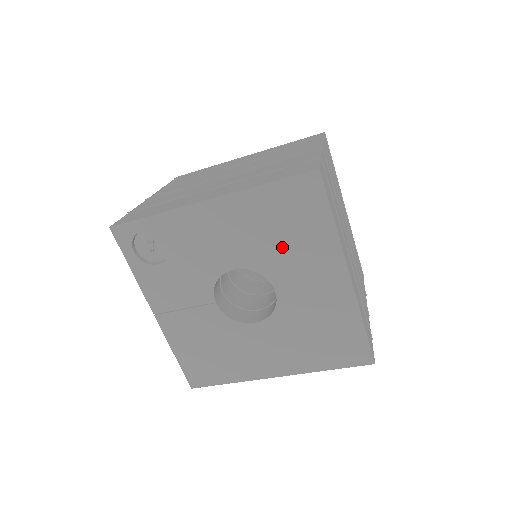
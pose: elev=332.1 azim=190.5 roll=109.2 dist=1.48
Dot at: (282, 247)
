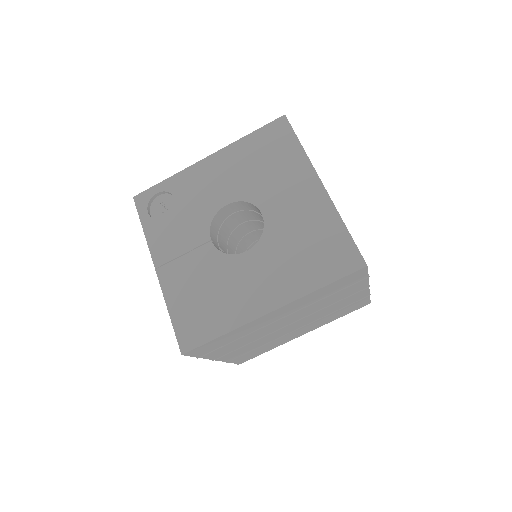
Dot at: (264, 175)
